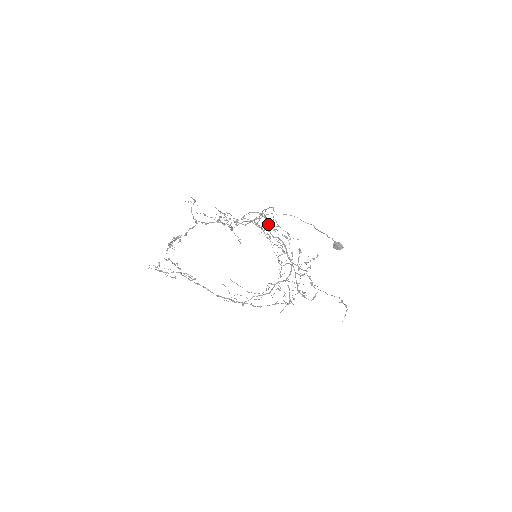
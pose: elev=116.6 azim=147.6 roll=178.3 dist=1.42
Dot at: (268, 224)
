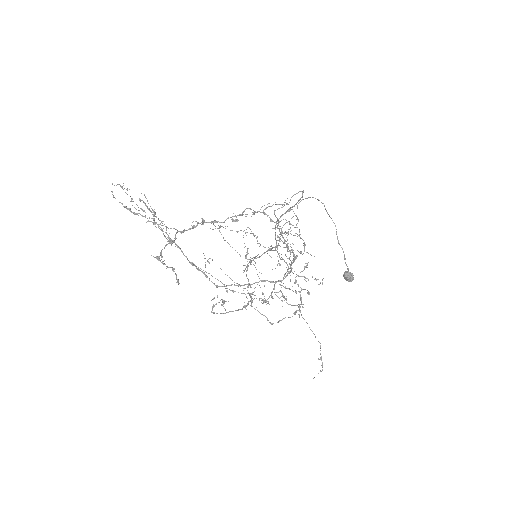
Dot at: occluded
